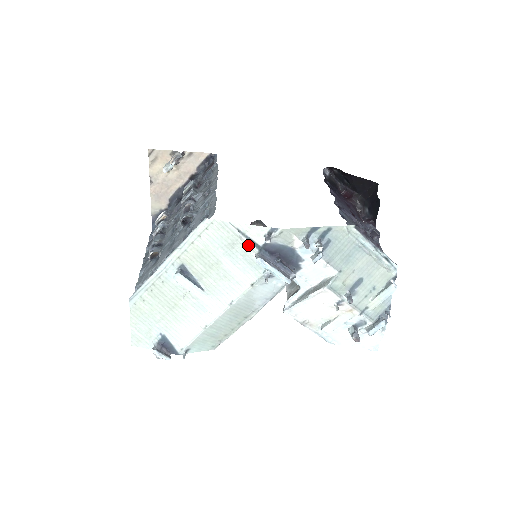
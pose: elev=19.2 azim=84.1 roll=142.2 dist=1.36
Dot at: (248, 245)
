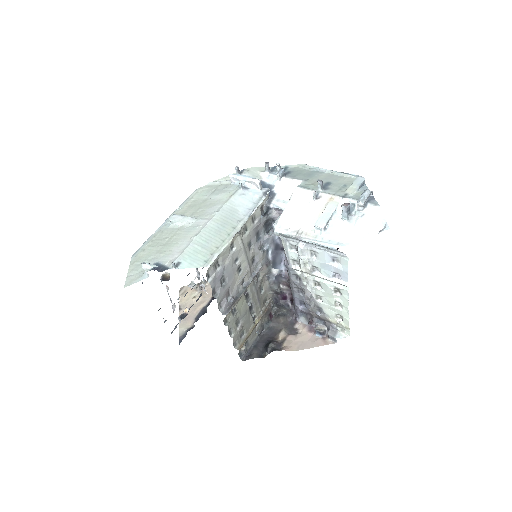
Dot at: (226, 183)
